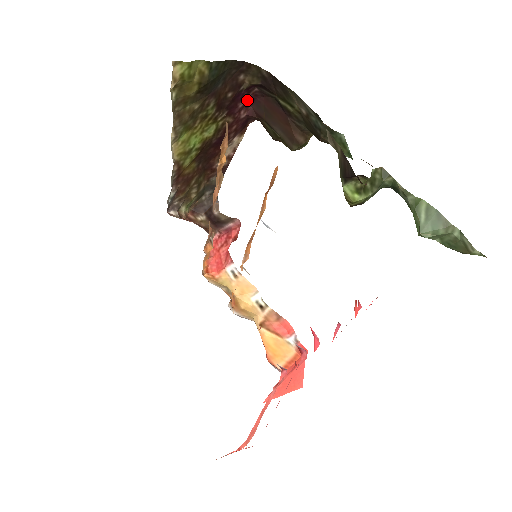
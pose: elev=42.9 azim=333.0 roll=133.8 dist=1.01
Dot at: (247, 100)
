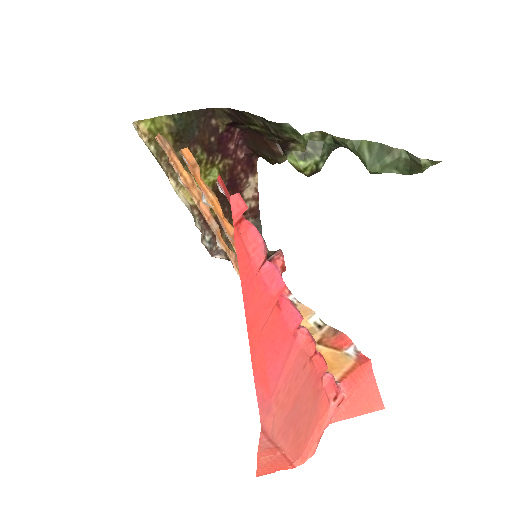
Dot at: (237, 141)
